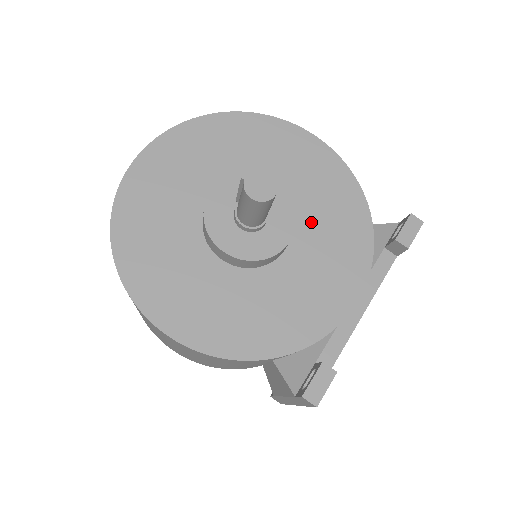
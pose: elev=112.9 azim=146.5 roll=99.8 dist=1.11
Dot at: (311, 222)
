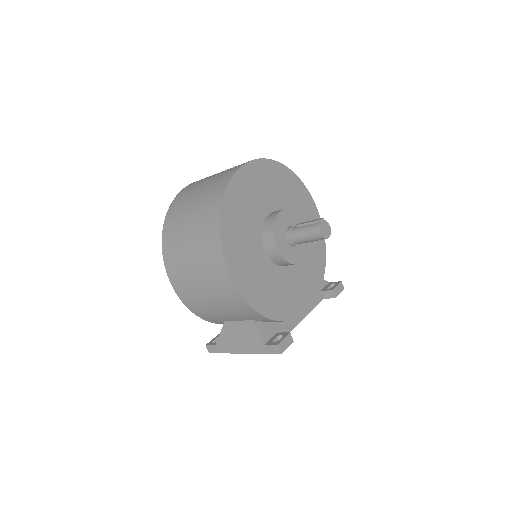
Dot at: occluded
